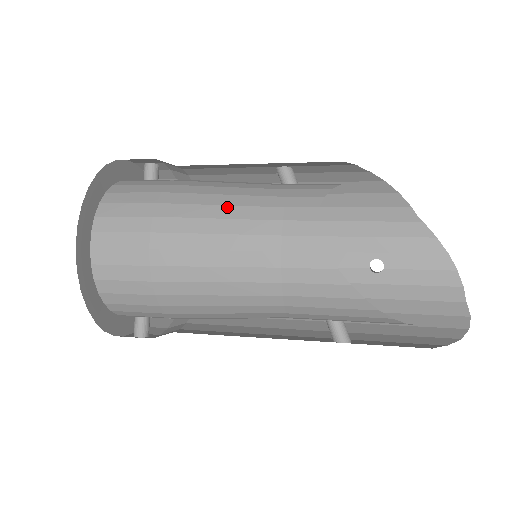
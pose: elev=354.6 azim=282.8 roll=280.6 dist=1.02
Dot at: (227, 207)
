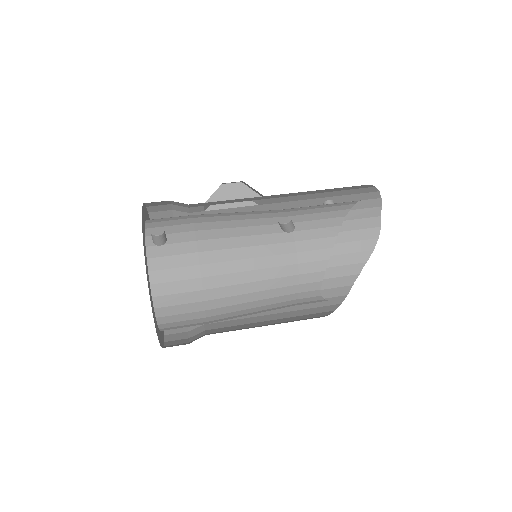
Dot at: (259, 293)
